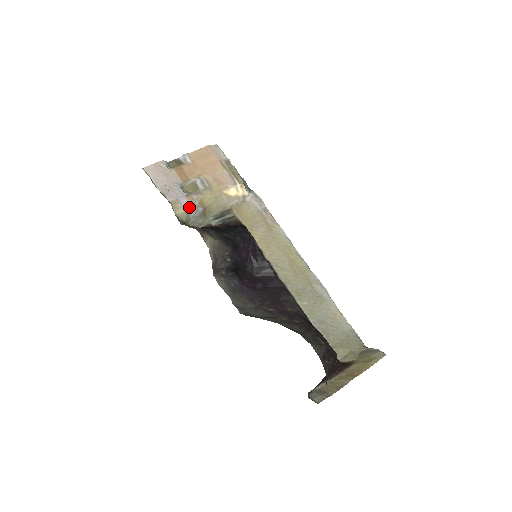
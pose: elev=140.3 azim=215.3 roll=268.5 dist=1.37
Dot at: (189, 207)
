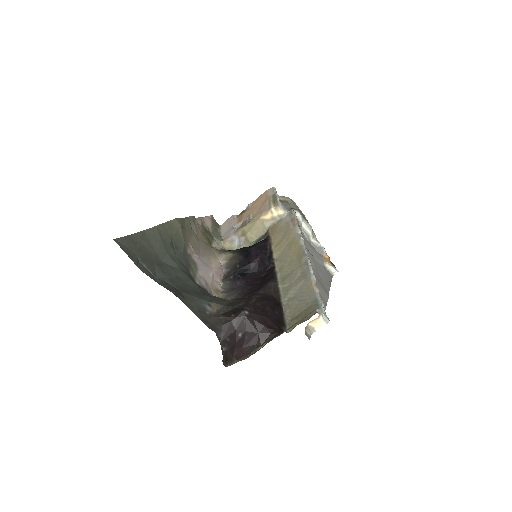
Dot at: (234, 239)
